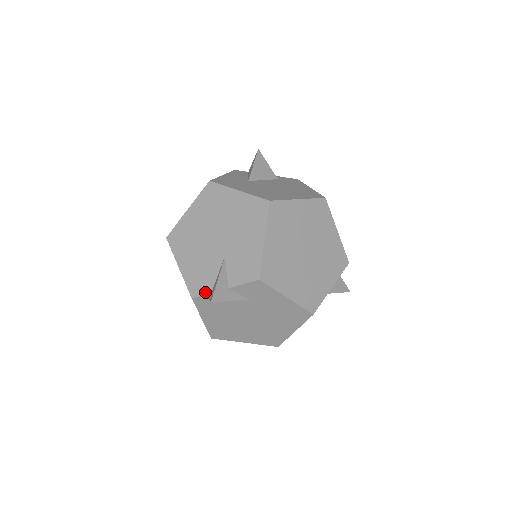
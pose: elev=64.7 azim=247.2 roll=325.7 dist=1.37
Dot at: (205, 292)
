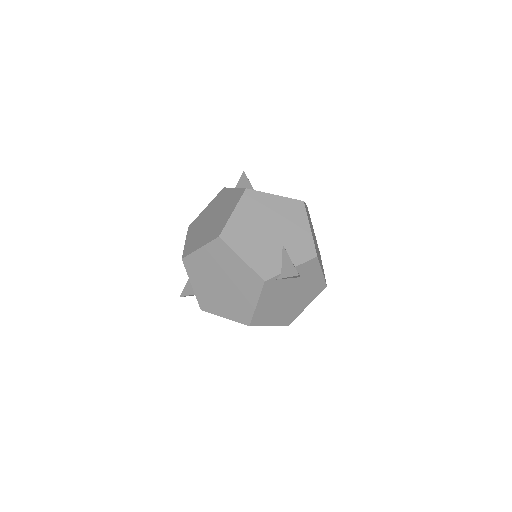
Dot at: (276, 274)
